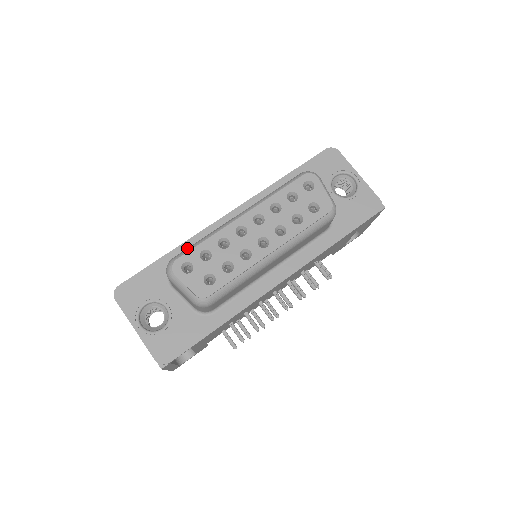
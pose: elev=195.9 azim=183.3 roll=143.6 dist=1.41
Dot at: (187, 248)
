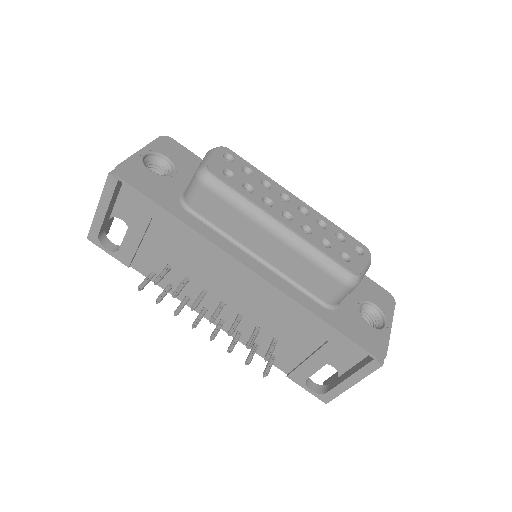
Dot at: occluded
